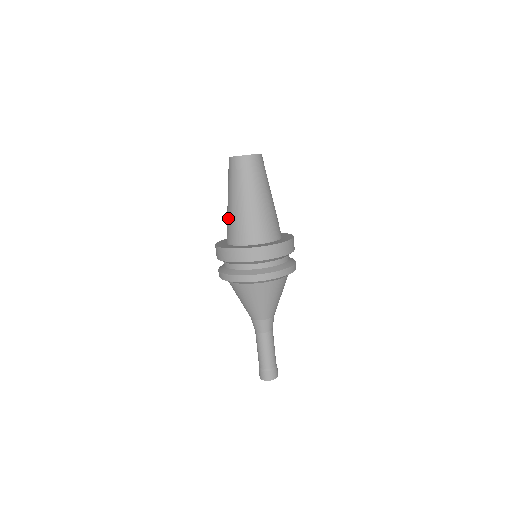
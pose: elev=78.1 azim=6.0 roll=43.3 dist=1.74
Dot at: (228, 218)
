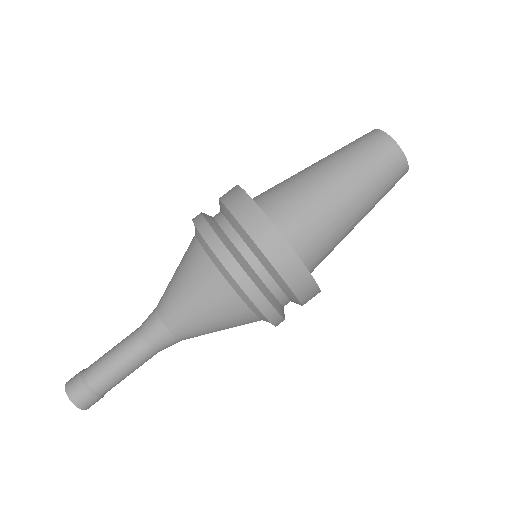
Dot at: (292, 179)
